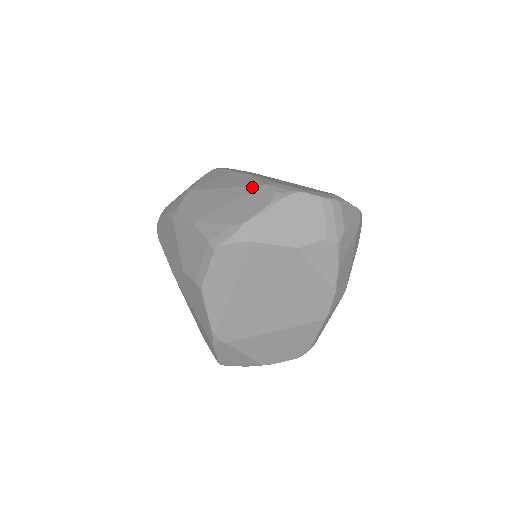
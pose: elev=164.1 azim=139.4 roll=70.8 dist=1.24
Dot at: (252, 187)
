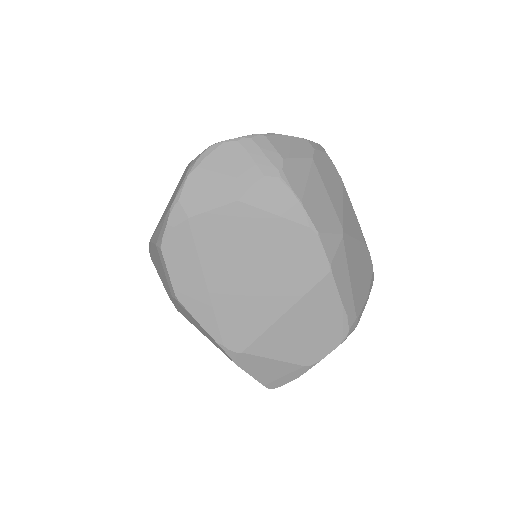
Dot at: occluded
